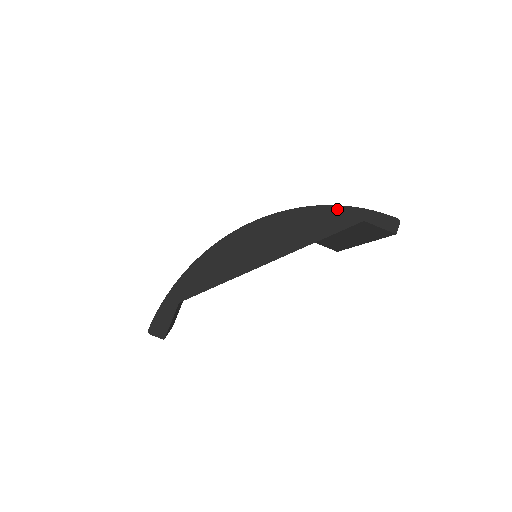
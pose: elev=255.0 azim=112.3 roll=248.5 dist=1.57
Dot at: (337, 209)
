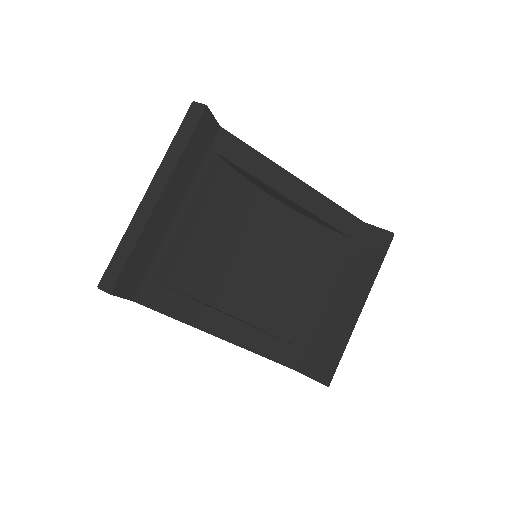
Dot at: occluded
